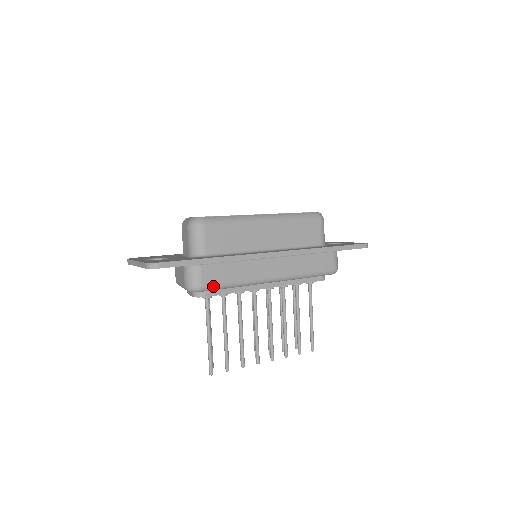
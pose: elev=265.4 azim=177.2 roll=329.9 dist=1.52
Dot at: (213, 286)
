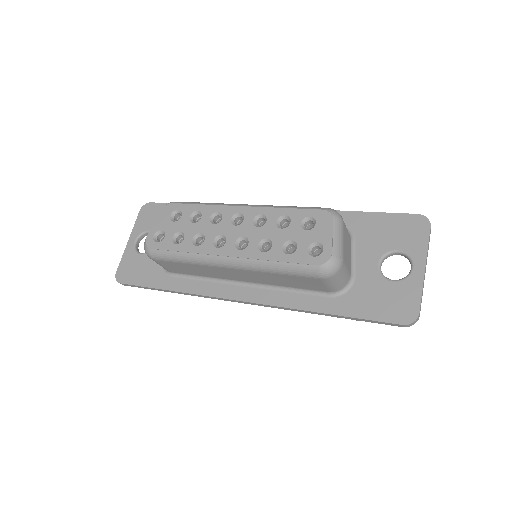
Dot at: occluded
